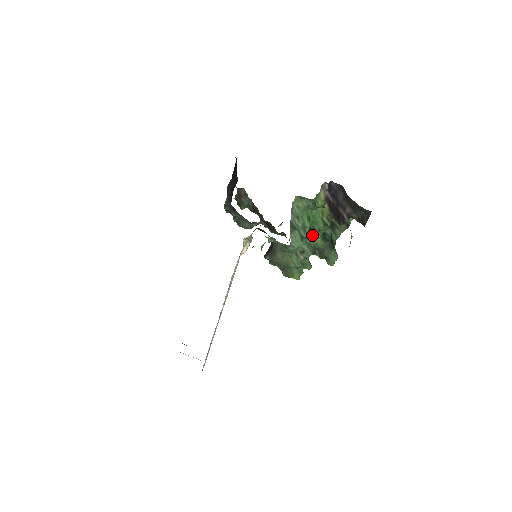
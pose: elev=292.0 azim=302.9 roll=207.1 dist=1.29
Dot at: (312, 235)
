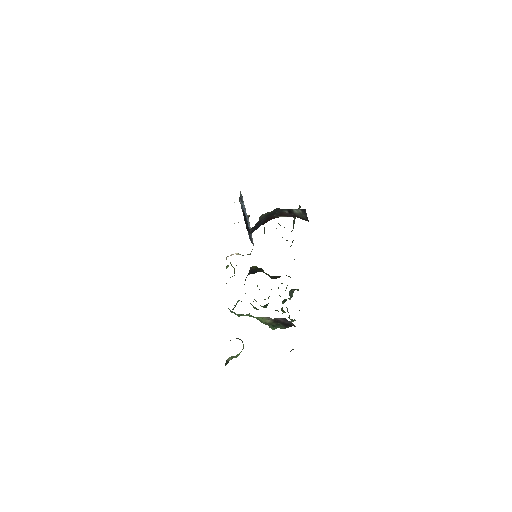
Dot at: occluded
